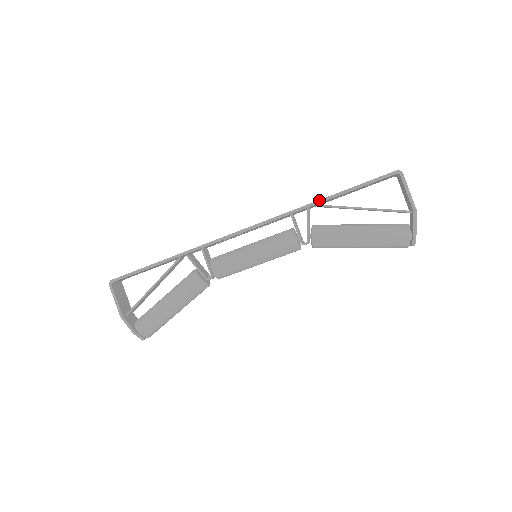
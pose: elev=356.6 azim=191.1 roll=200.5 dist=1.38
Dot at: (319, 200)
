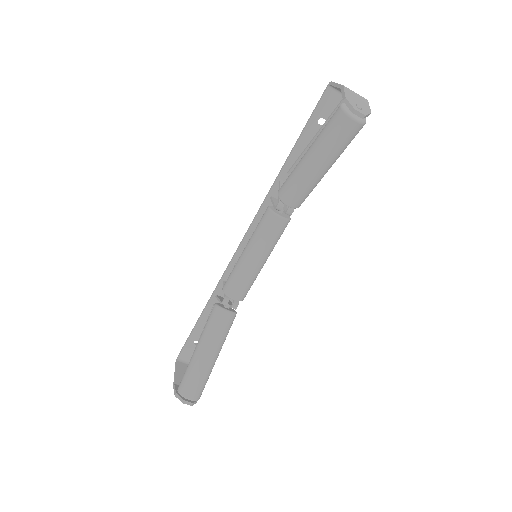
Dot at: (283, 165)
